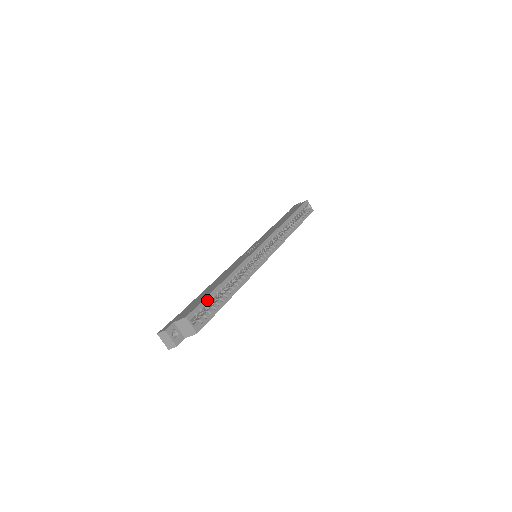
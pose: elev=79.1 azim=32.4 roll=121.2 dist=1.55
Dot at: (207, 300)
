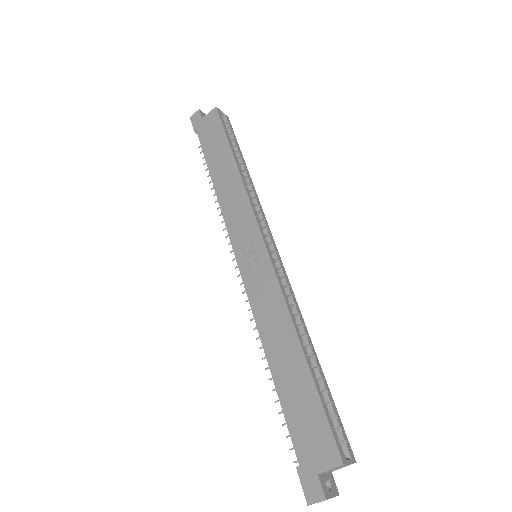
Dot at: (324, 405)
